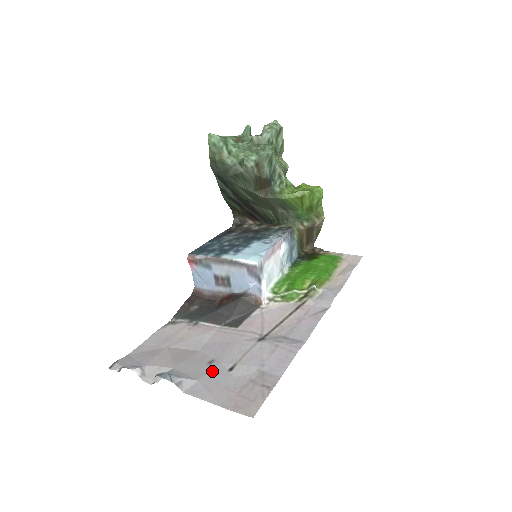
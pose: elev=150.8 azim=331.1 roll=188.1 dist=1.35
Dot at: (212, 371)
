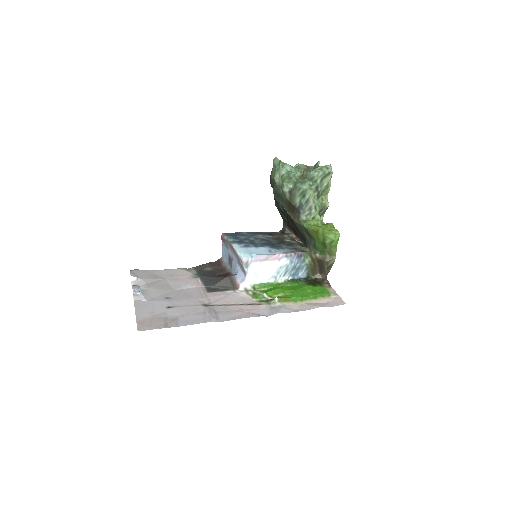
Dot at: (160, 302)
